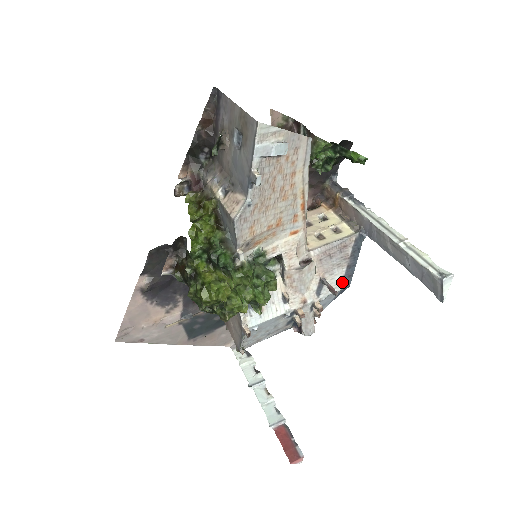
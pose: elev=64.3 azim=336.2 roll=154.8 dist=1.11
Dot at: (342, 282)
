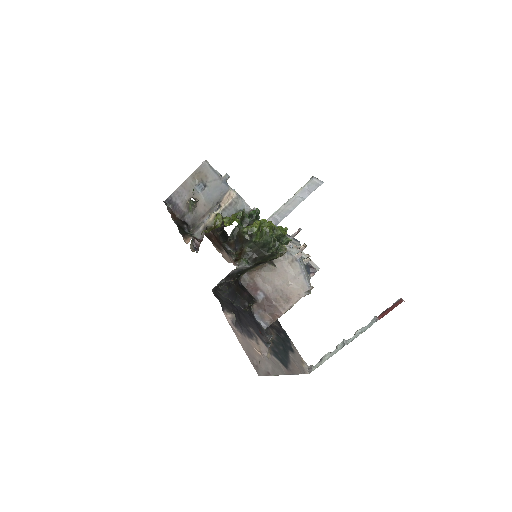
Dot at: (295, 241)
